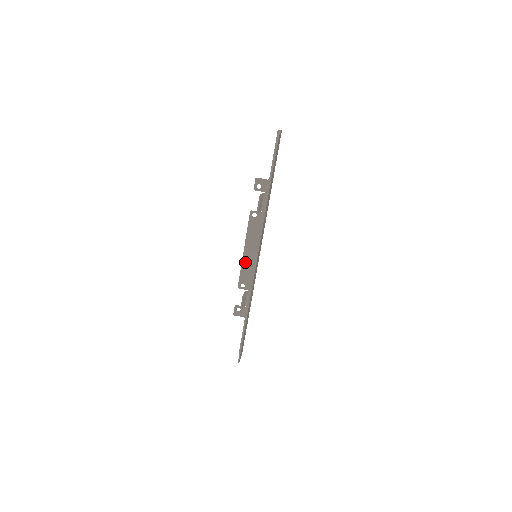
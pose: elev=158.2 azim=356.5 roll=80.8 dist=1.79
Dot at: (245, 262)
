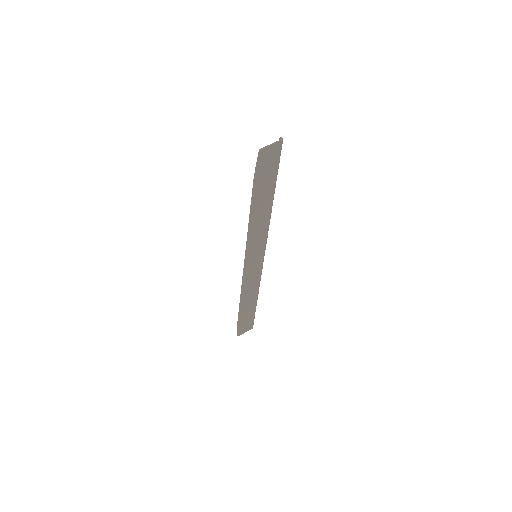
Dot at: occluded
